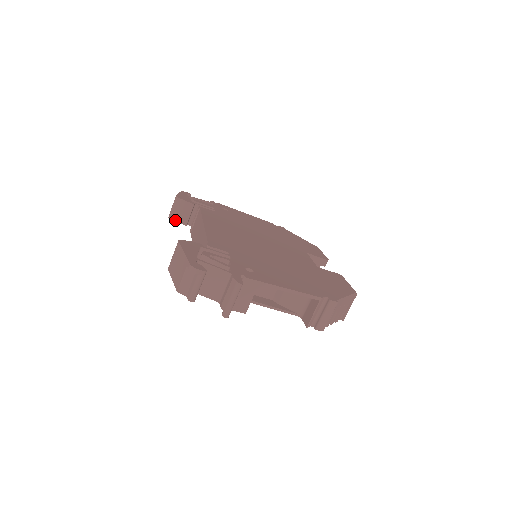
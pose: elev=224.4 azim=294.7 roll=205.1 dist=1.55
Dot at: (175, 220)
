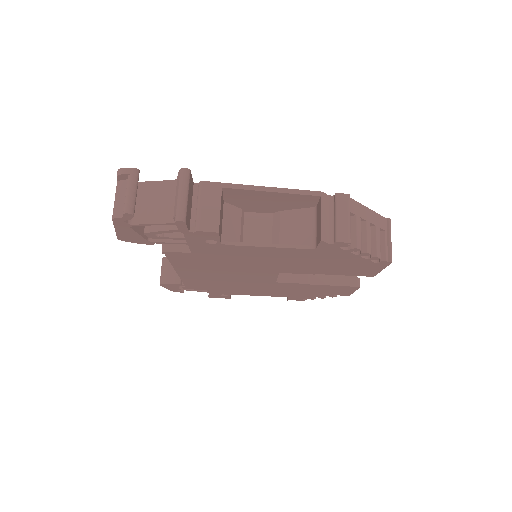
Dot at: (166, 282)
